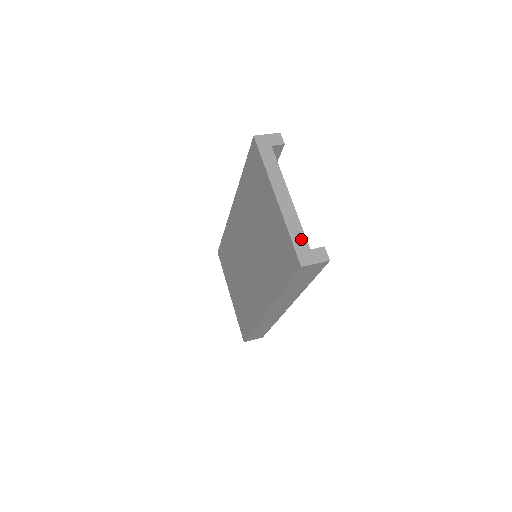
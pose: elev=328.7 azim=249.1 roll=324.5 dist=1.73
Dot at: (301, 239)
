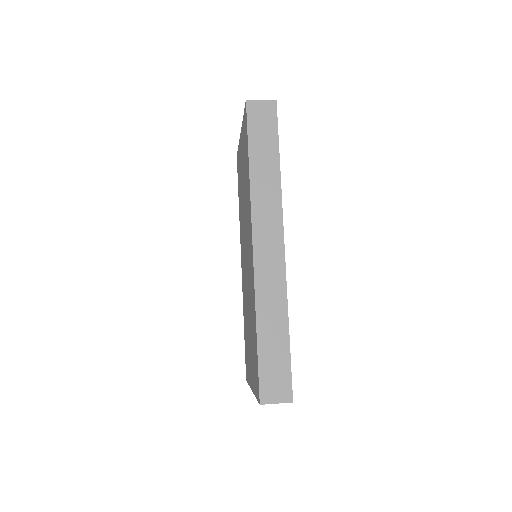
Dot at: occluded
